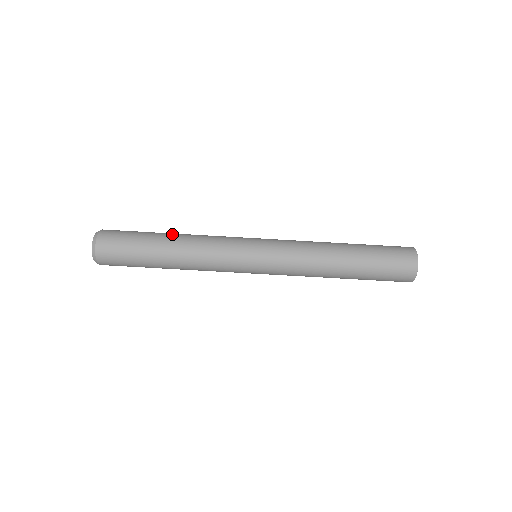
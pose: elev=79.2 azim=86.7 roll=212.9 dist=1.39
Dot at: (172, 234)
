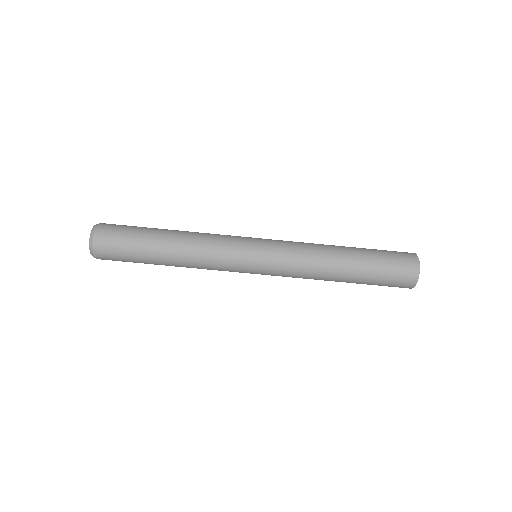
Dot at: occluded
